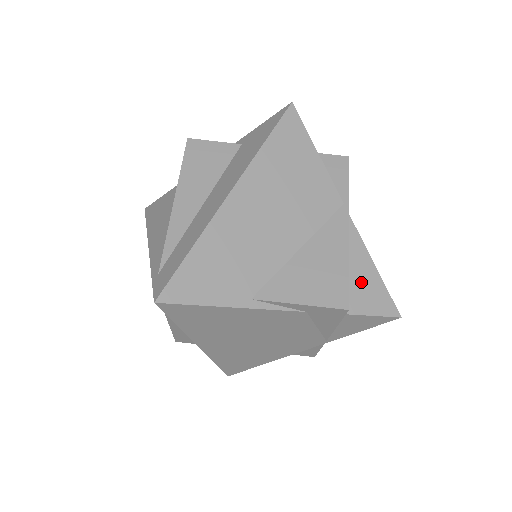
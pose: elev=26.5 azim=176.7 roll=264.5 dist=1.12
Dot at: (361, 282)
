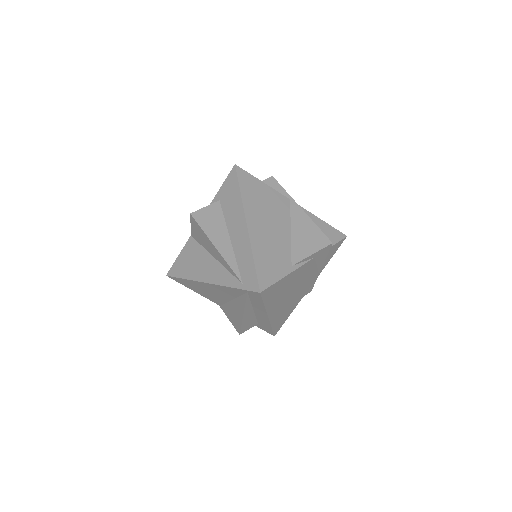
Dot at: (322, 231)
